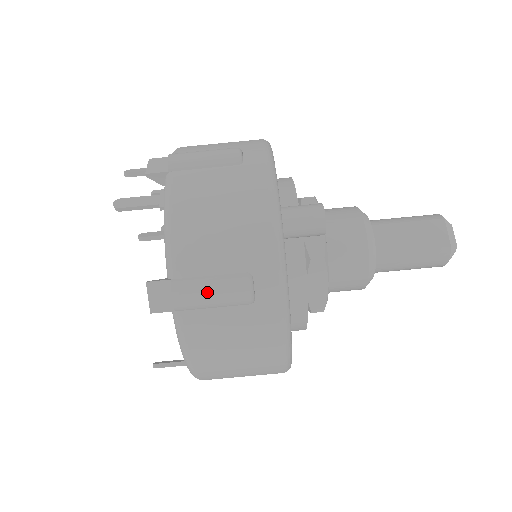
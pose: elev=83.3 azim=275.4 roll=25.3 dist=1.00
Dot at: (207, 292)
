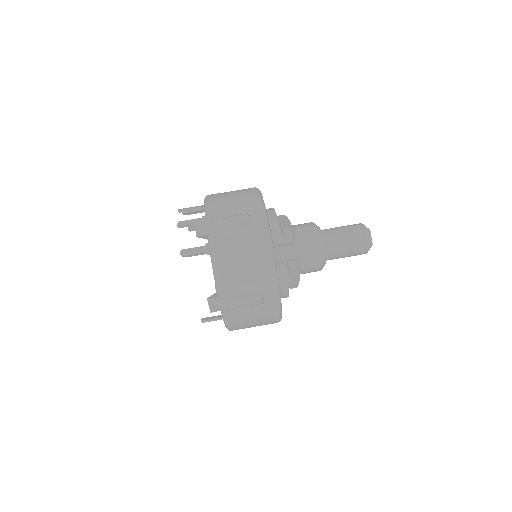
Dot at: (240, 302)
